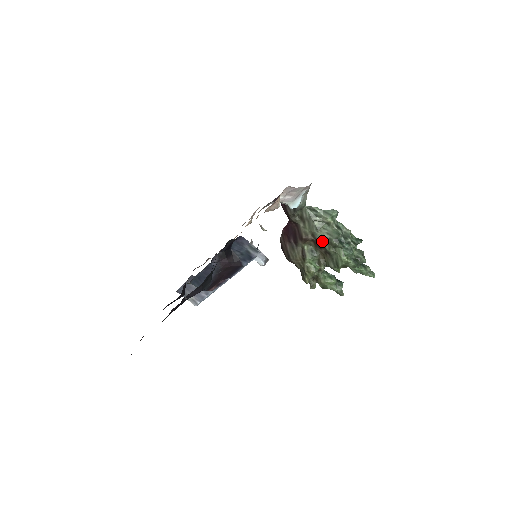
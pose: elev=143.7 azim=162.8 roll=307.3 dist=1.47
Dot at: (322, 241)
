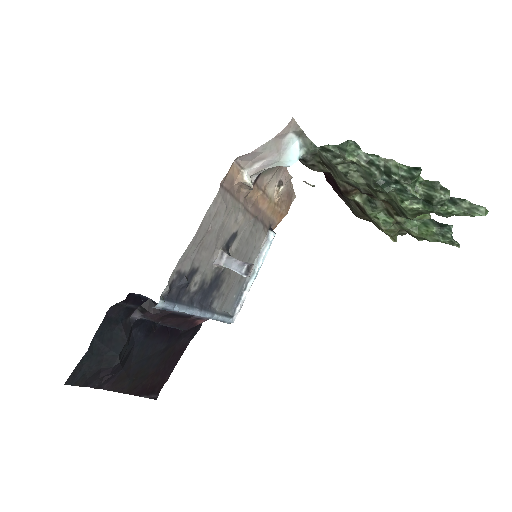
Dot at: (364, 189)
